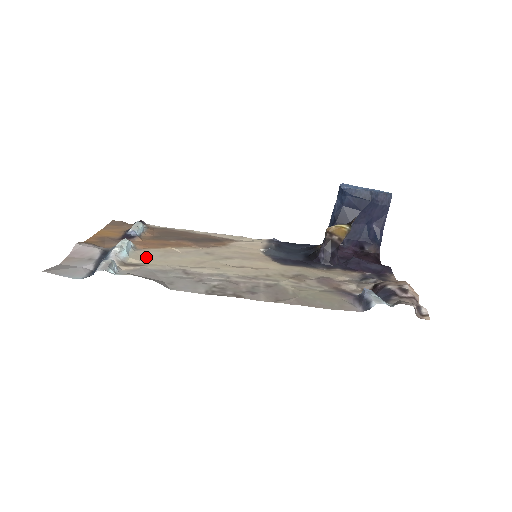
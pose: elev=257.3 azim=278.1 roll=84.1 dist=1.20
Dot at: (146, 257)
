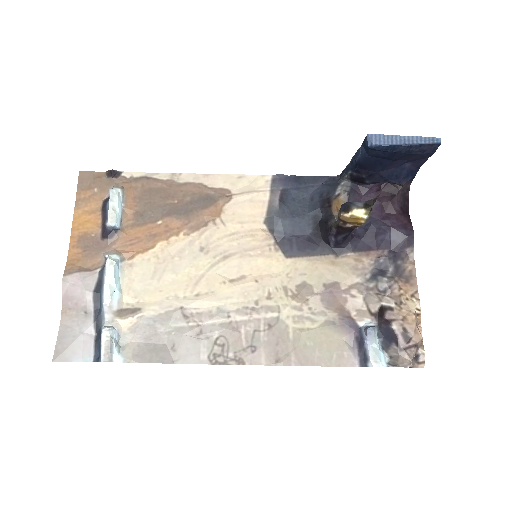
Dot at: (139, 285)
